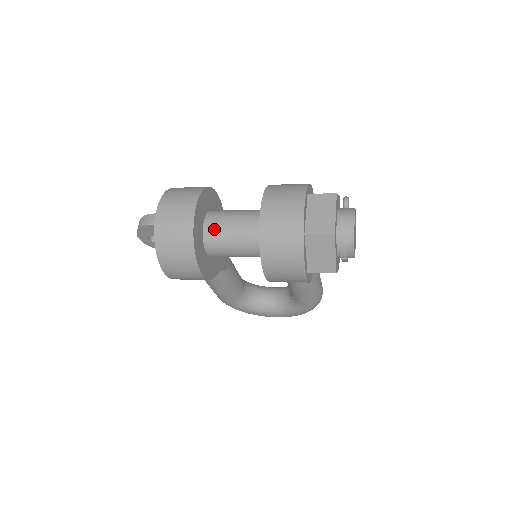
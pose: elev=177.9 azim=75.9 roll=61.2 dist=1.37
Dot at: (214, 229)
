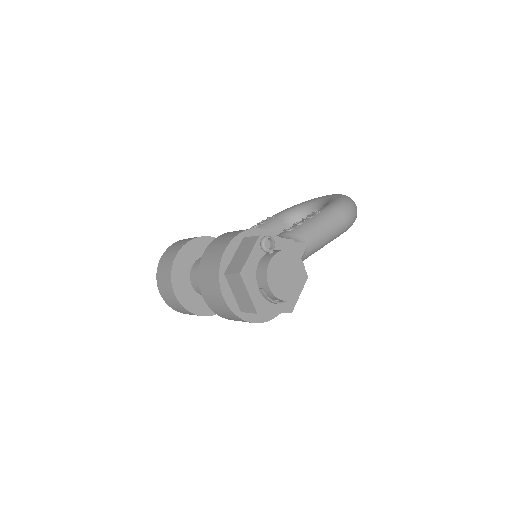
Dot at: (200, 291)
